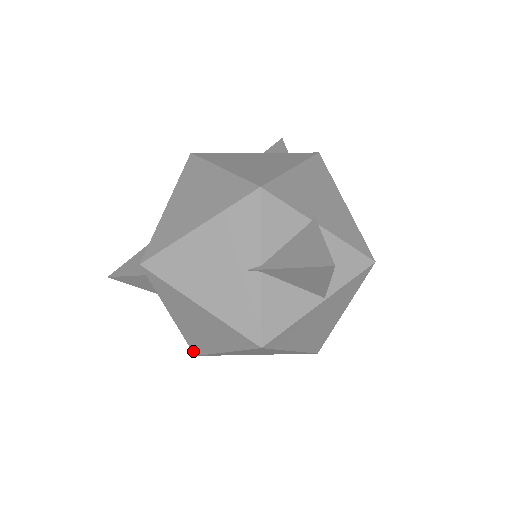
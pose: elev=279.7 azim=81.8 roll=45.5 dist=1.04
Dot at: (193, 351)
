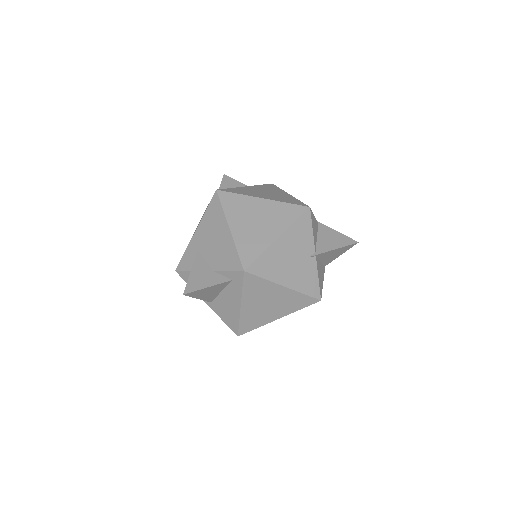
Dot at: (240, 332)
